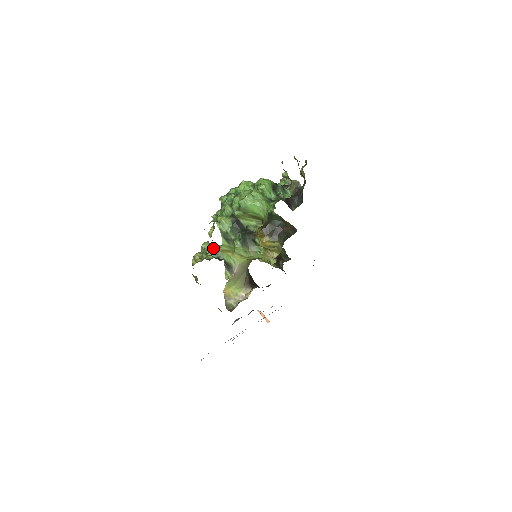
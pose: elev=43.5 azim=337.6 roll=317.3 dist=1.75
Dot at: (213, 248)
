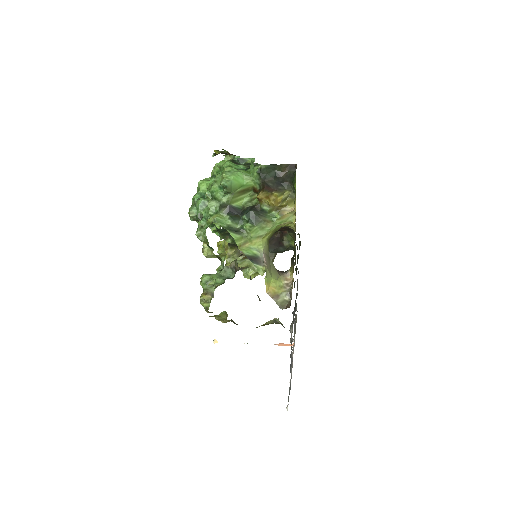
Dot at: (225, 257)
